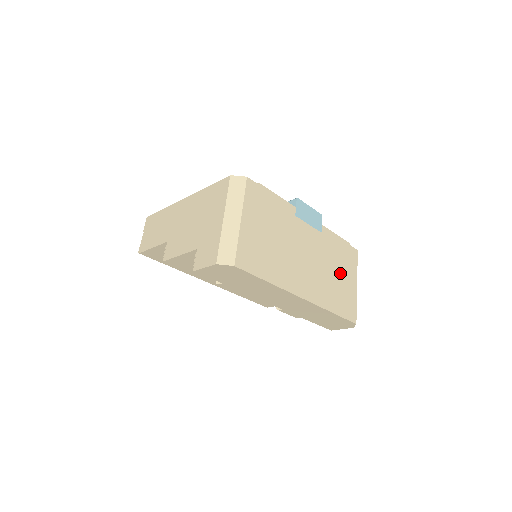
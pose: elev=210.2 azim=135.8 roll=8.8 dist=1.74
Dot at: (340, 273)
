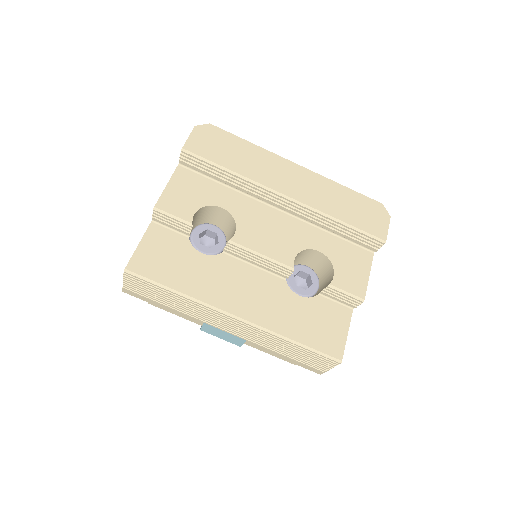
Dot at: occluded
